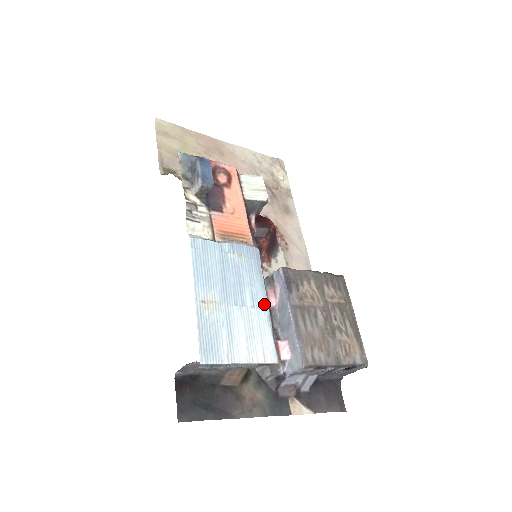
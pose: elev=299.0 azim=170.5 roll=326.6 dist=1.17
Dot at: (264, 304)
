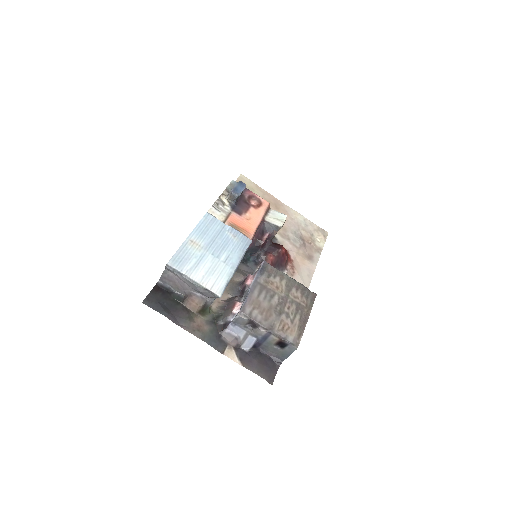
Dot at: (233, 266)
